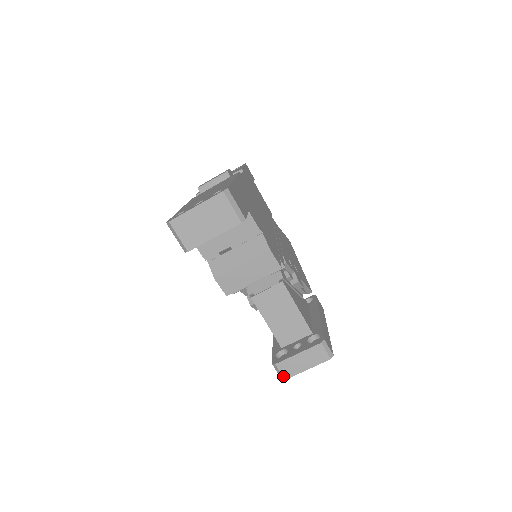
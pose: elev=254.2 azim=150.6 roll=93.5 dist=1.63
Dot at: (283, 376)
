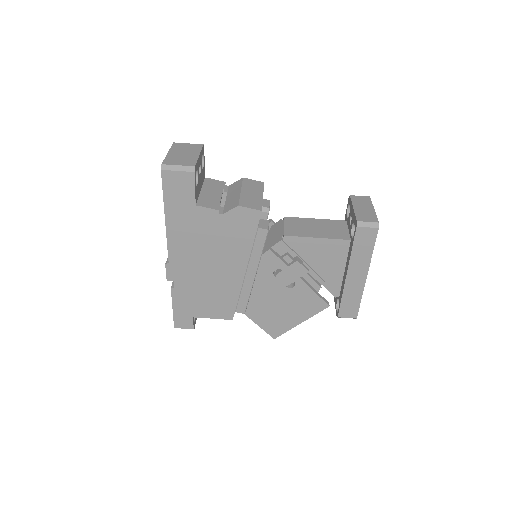
Dot at: (374, 222)
